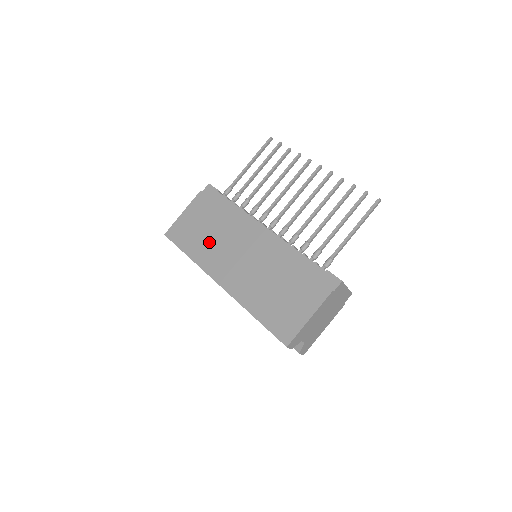
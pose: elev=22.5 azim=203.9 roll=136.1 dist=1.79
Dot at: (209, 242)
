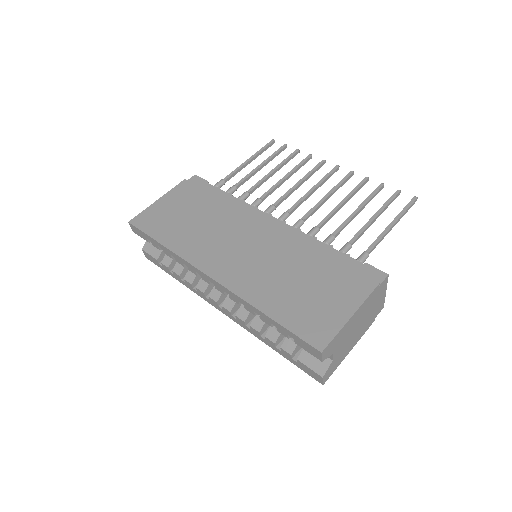
Dot at: (196, 230)
